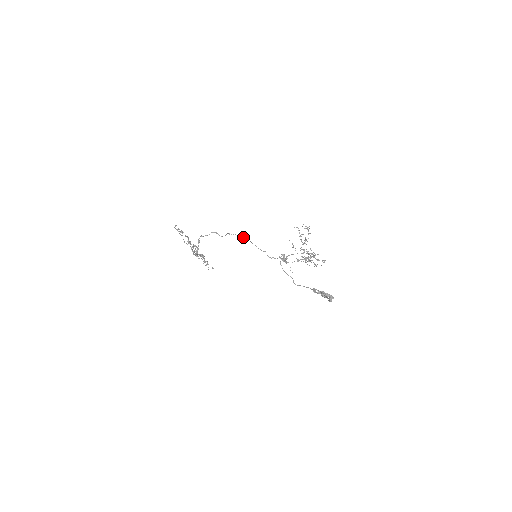
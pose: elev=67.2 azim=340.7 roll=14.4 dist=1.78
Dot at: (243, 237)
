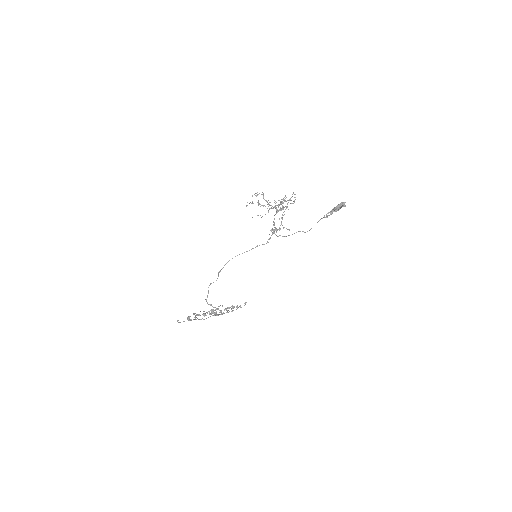
Dot at: occluded
